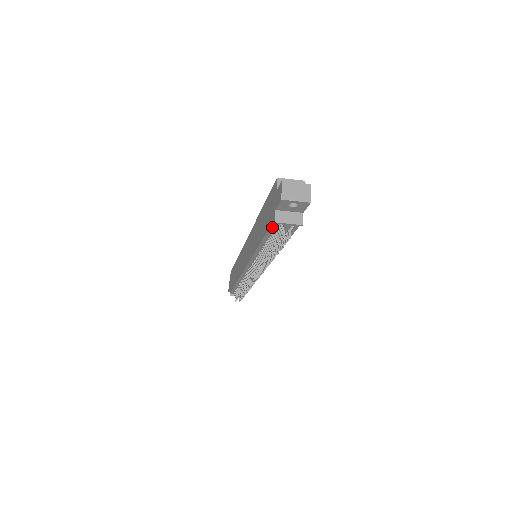
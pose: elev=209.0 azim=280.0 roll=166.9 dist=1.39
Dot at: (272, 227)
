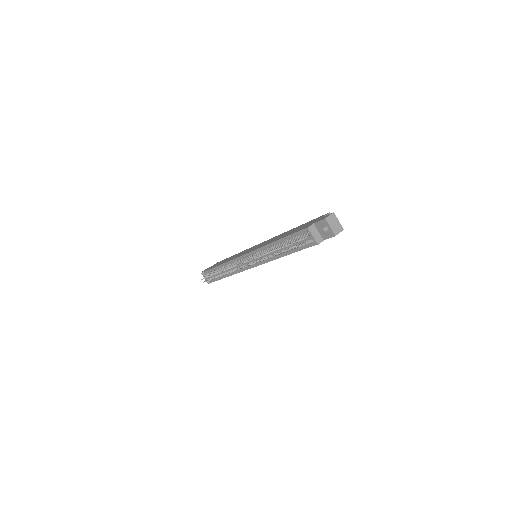
Dot at: (300, 232)
